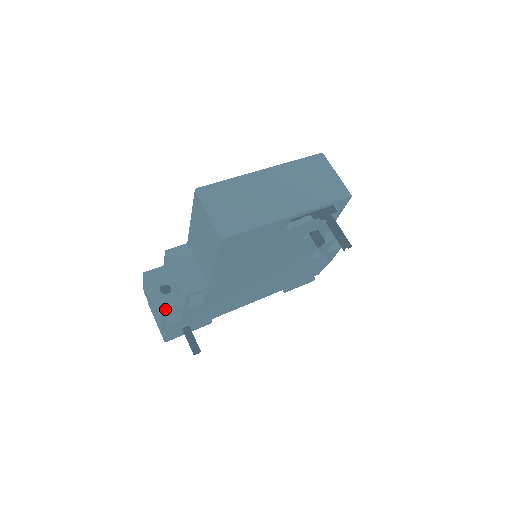
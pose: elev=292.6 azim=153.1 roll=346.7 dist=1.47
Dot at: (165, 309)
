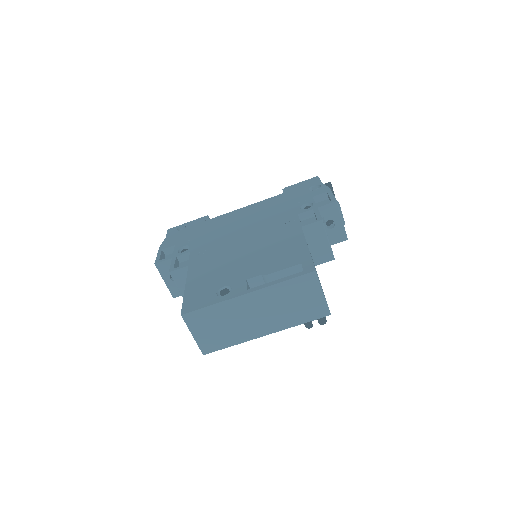
Dot at: (175, 293)
